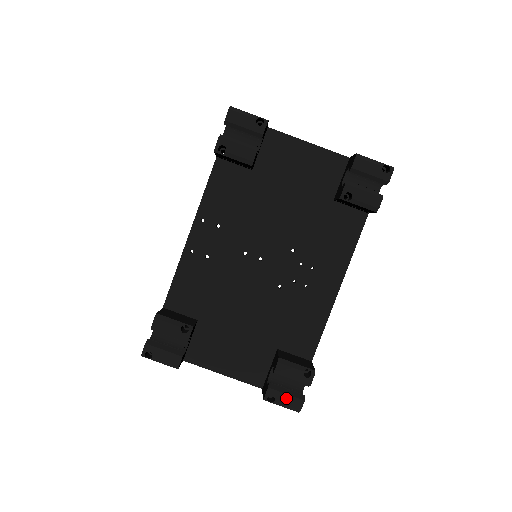
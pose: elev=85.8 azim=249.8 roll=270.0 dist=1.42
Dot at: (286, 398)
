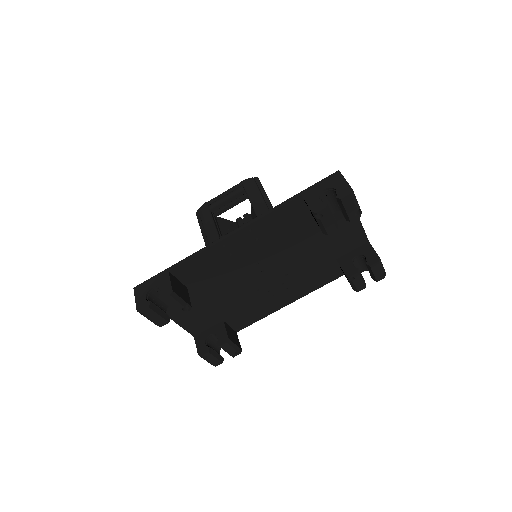
Dot at: (214, 359)
